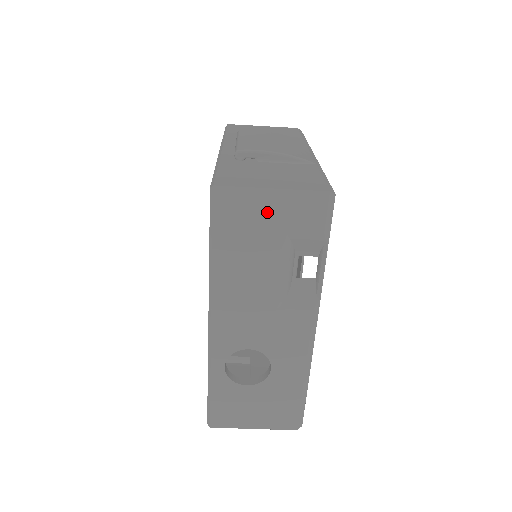
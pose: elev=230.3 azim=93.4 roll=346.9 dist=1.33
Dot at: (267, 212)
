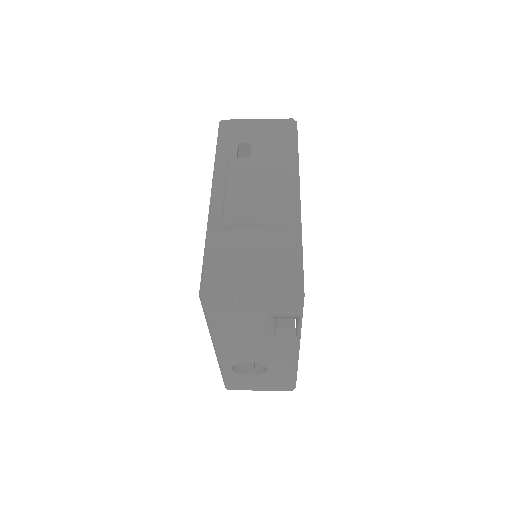
Dot at: (248, 307)
